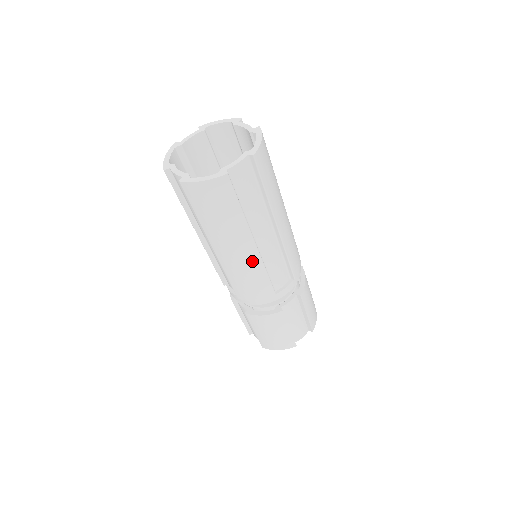
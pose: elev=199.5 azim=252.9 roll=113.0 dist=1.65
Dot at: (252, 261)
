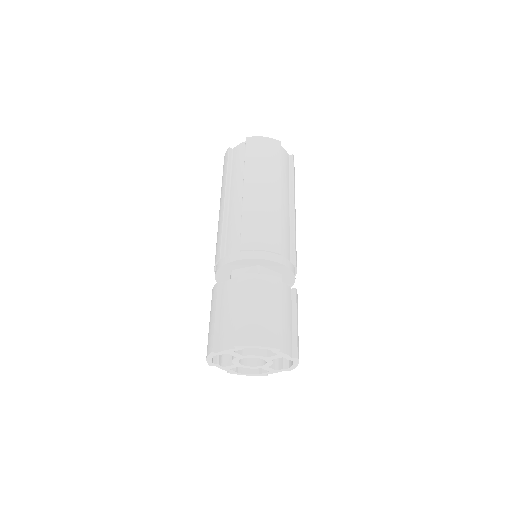
Dot at: (273, 206)
